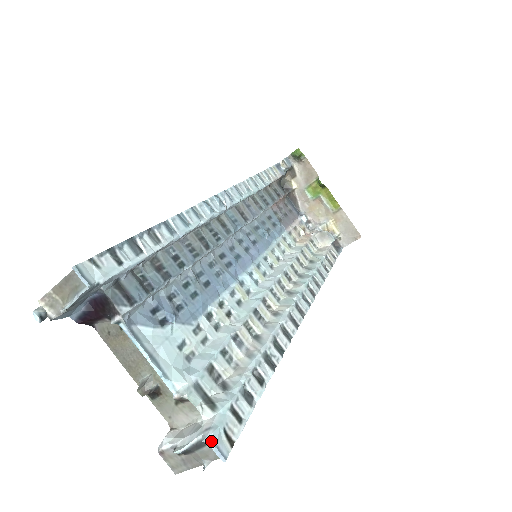
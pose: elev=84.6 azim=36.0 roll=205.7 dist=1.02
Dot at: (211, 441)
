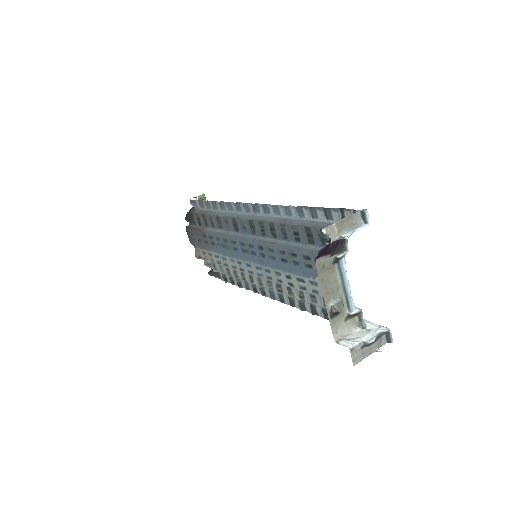
Dot at: (390, 330)
